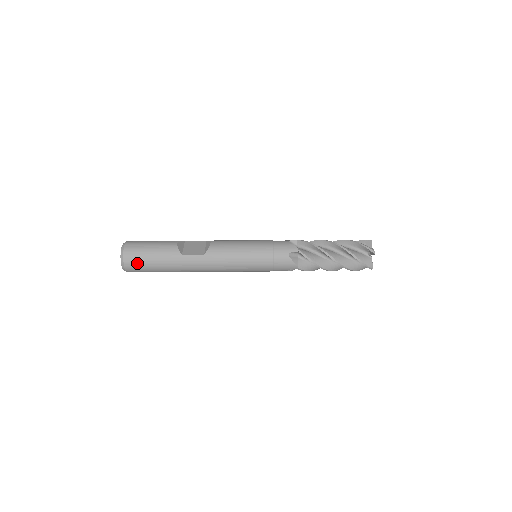
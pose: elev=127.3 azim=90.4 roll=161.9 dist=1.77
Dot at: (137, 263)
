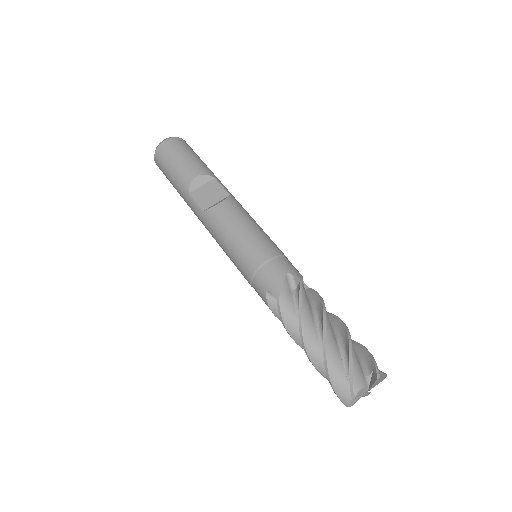
Dot at: (162, 169)
